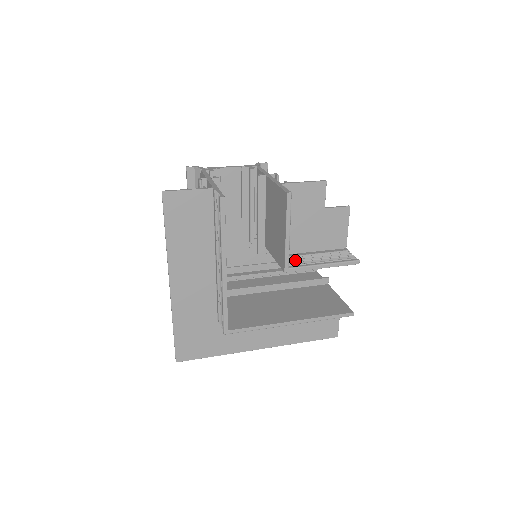
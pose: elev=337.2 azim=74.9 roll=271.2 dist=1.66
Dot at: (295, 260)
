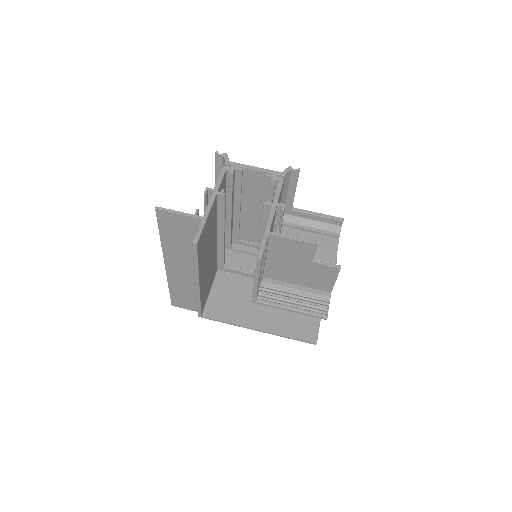
Dot at: (271, 291)
